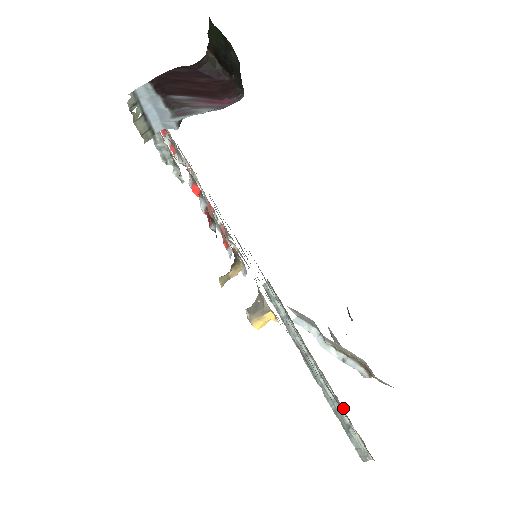
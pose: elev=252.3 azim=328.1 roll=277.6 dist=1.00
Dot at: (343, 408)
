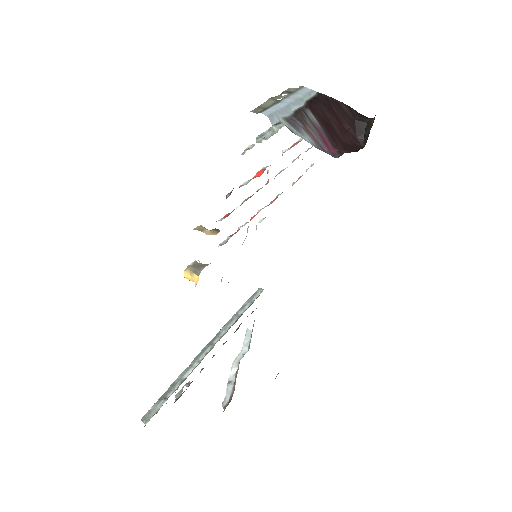
Dot at: occluded
